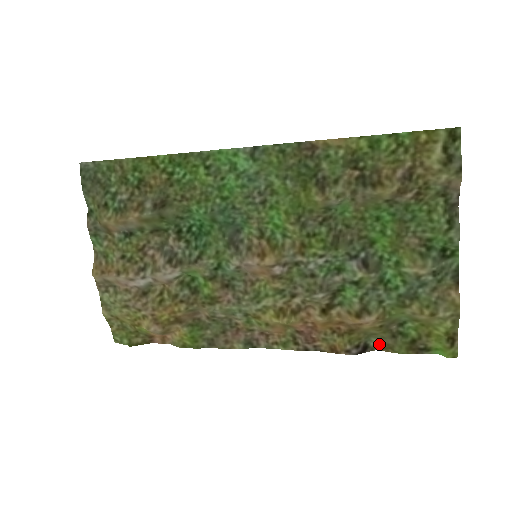
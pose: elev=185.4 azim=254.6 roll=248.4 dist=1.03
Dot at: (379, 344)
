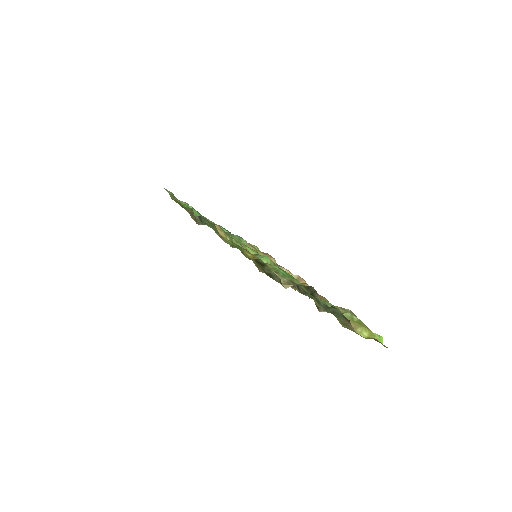
Dot at: (353, 313)
